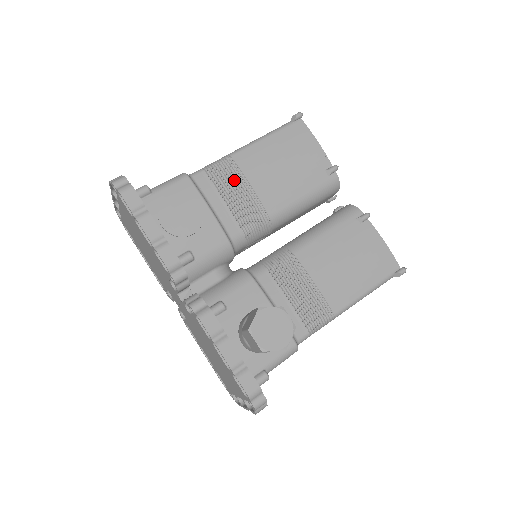
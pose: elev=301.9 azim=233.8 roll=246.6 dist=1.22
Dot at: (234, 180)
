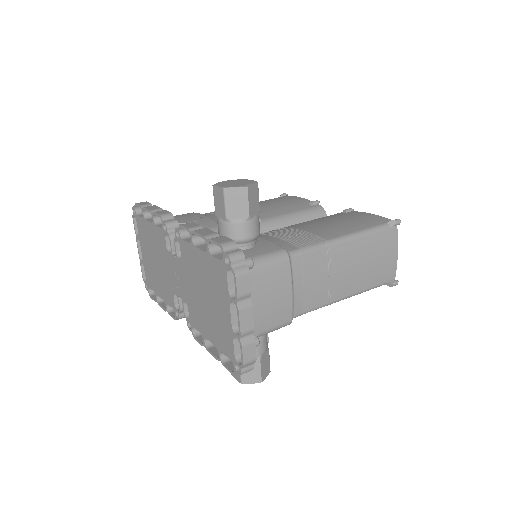
Dot at: occluded
